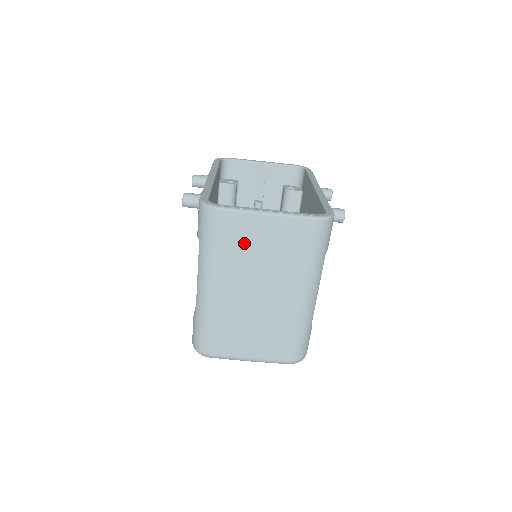
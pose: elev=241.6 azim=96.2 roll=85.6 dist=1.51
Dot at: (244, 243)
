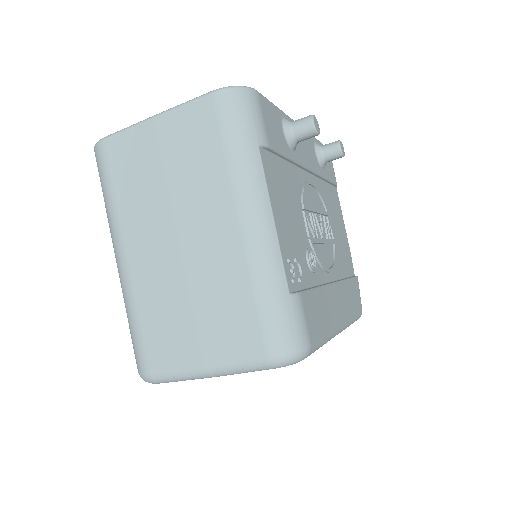
Dot at: (140, 171)
